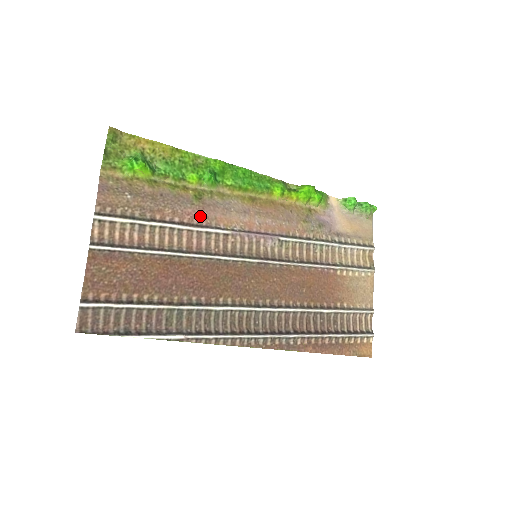
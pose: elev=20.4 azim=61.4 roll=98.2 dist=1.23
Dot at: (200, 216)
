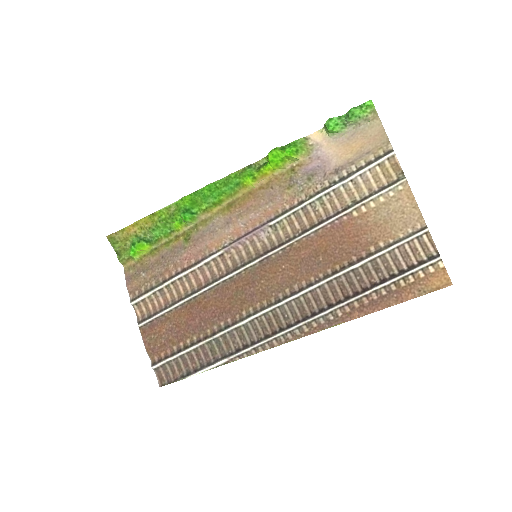
Dot at: (195, 254)
